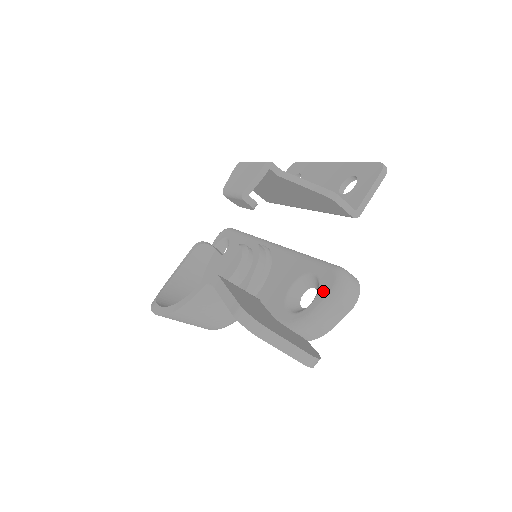
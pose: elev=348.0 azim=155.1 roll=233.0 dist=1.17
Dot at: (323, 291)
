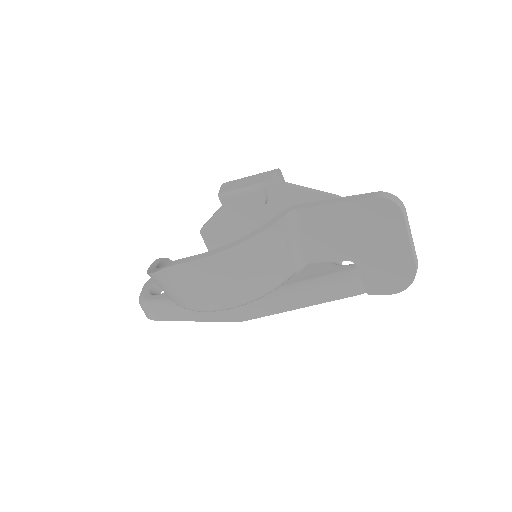
Dot at: occluded
